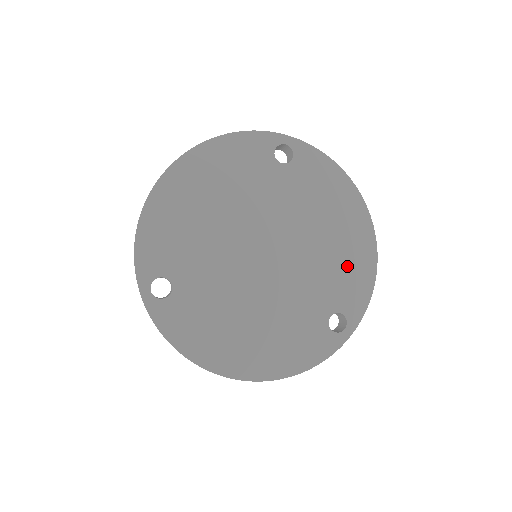
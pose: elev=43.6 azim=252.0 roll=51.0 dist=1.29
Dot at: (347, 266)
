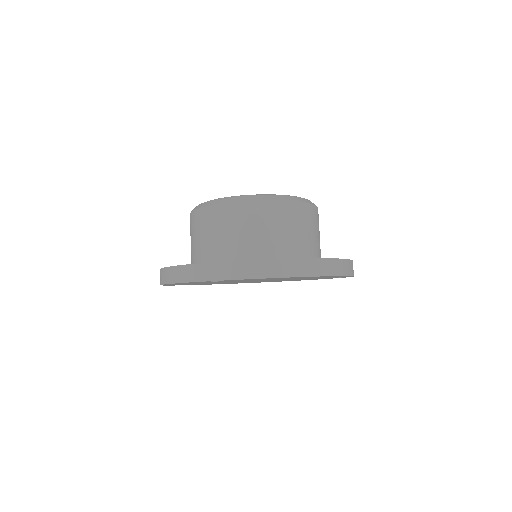
Dot at: (322, 277)
